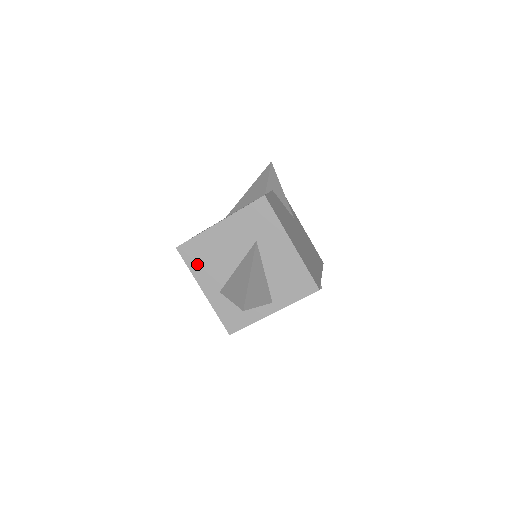
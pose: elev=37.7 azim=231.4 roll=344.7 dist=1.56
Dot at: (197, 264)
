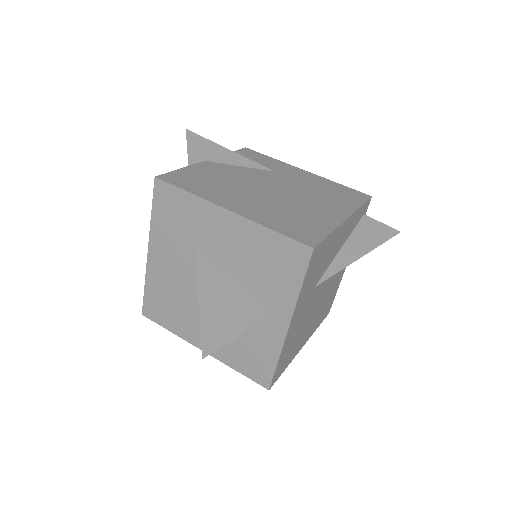
Dot at: (171, 319)
